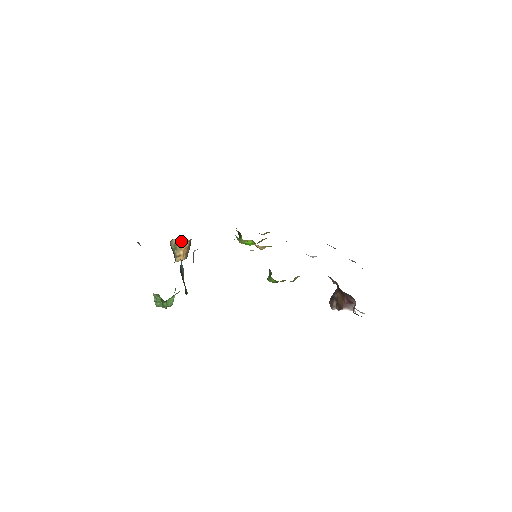
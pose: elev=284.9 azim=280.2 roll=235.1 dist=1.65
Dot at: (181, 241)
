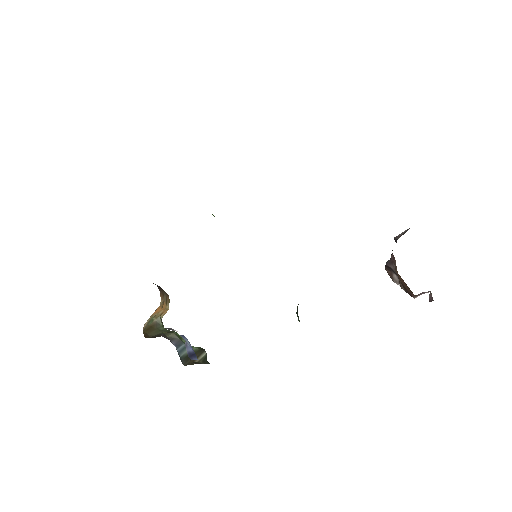
Dot at: occluded
